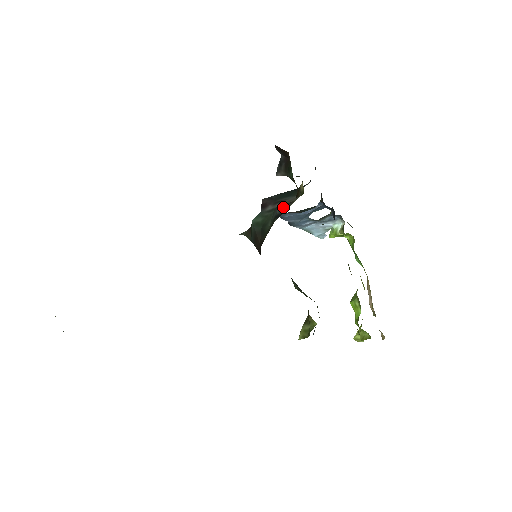
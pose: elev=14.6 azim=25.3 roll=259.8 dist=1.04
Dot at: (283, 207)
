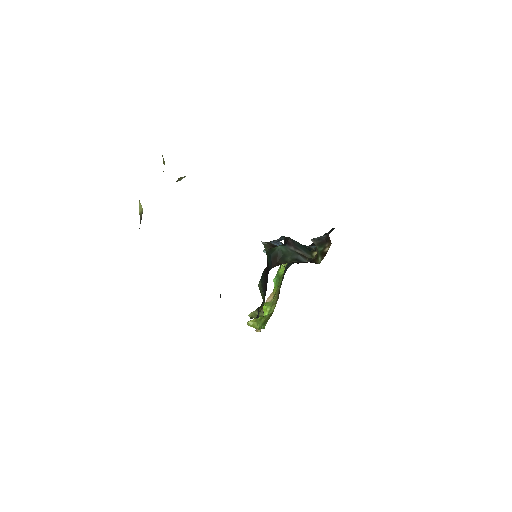
Dot at: (303, 258)
